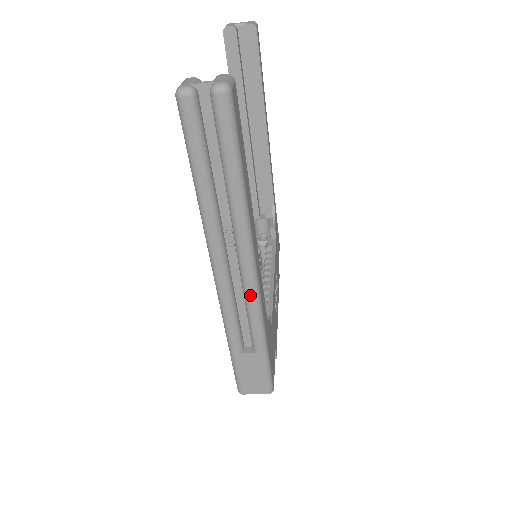
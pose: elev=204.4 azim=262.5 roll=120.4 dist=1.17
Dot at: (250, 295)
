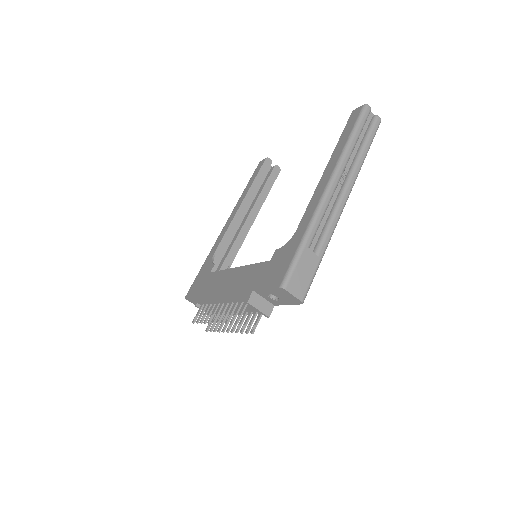
Dot at: (339, 211)
